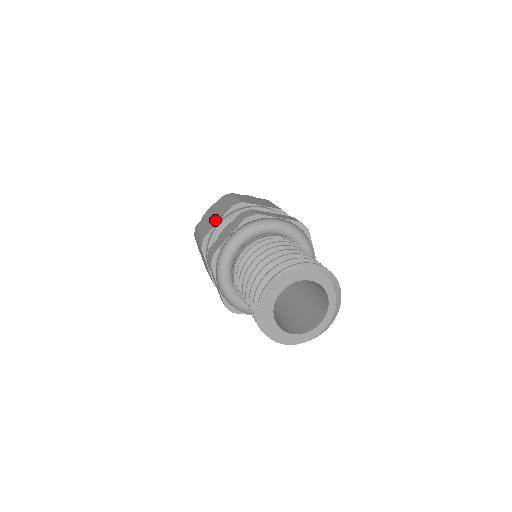
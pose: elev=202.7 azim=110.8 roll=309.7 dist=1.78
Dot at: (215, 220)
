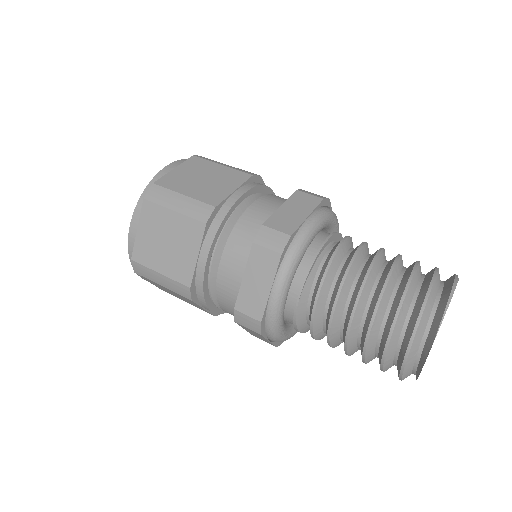
Dot at: (223, 186)
